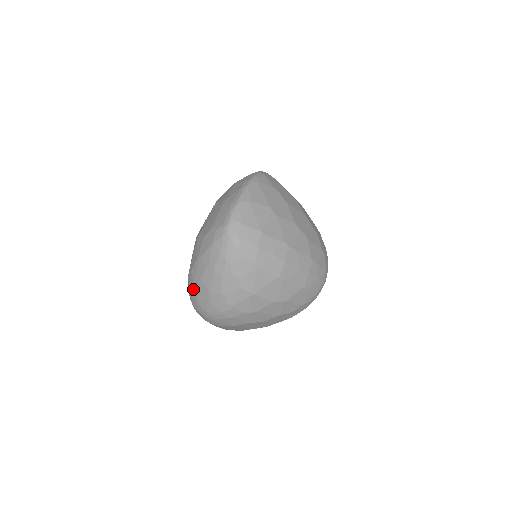
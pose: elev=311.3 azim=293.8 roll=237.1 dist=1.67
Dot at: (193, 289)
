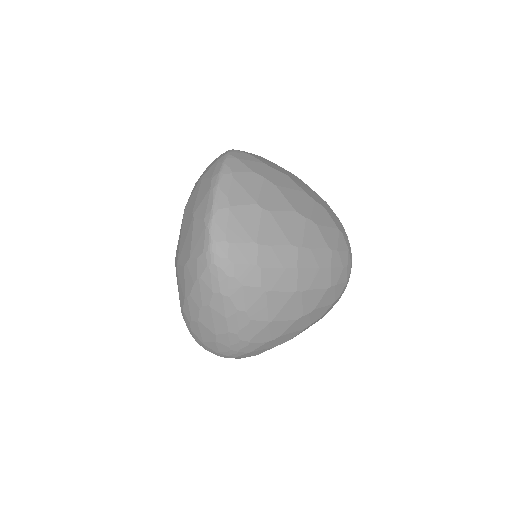
Dot at: (193, 331)
